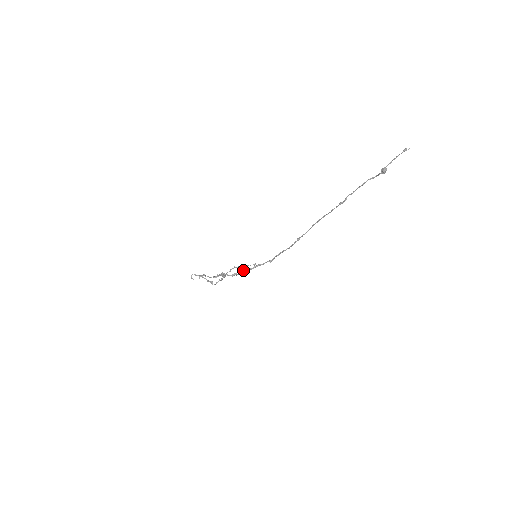
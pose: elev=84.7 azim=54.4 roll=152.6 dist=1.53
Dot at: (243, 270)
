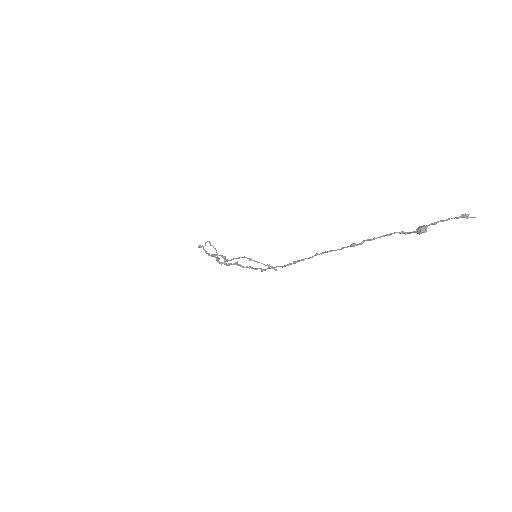
Dot at: (235, 263)
